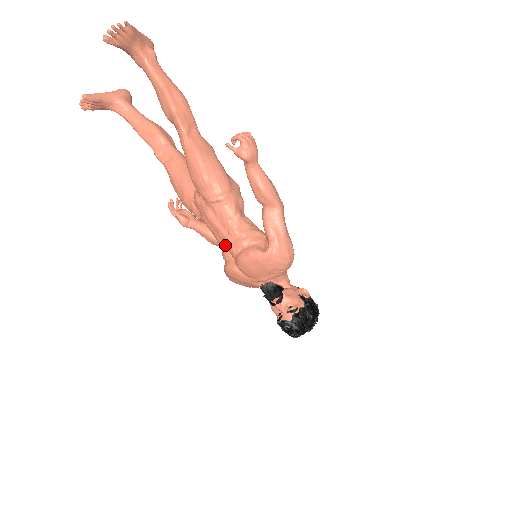
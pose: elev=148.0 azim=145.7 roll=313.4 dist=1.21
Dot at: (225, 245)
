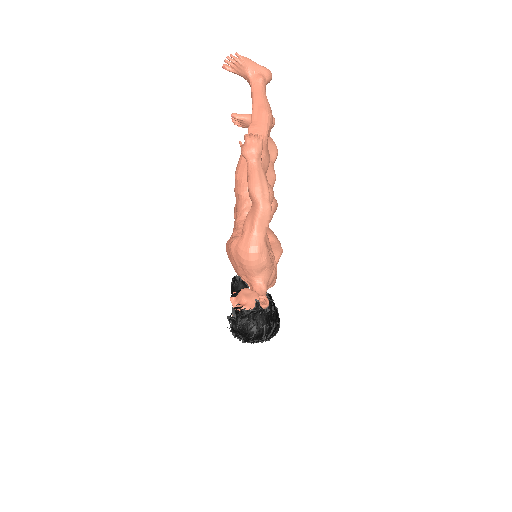
Dot at: occluded
